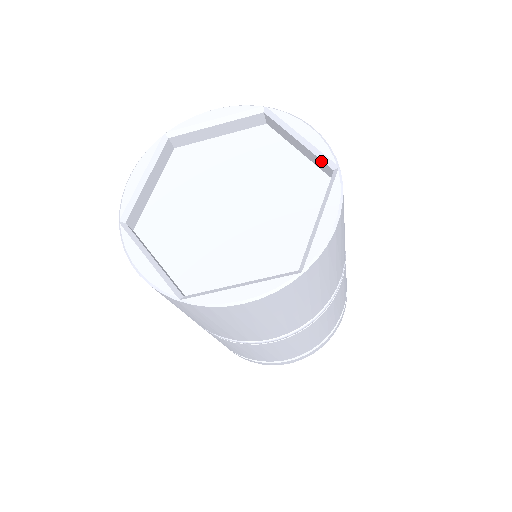
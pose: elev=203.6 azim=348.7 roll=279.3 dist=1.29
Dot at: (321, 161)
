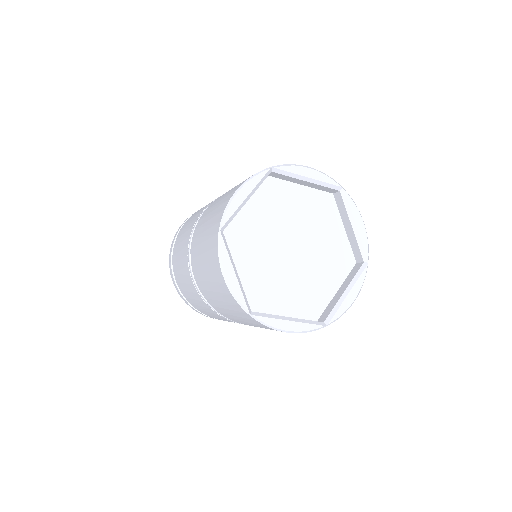
Dot at: (359, 250)
